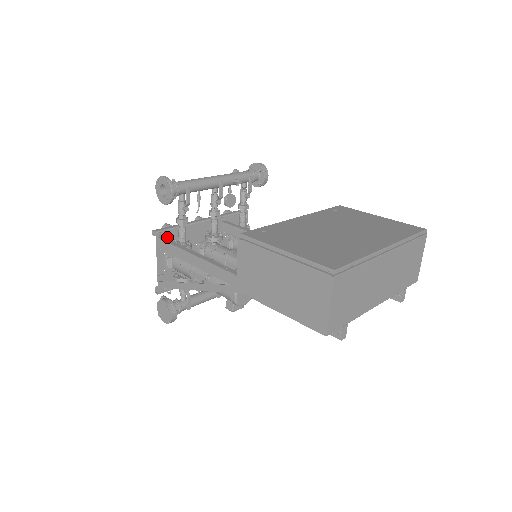
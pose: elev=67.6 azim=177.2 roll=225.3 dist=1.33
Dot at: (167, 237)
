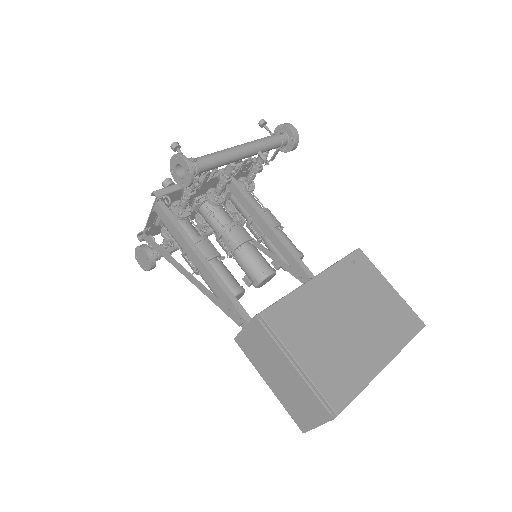
Dot at: (167, 203)
